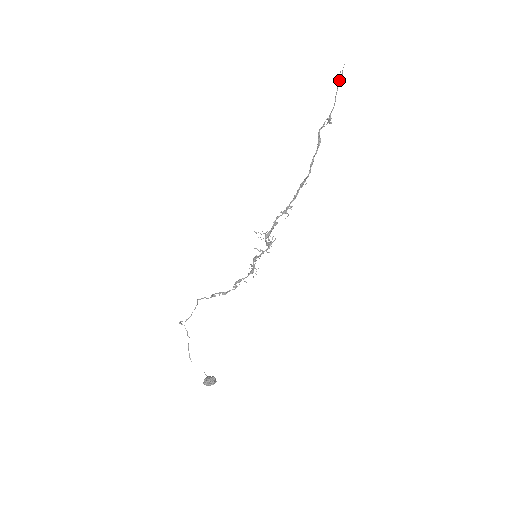
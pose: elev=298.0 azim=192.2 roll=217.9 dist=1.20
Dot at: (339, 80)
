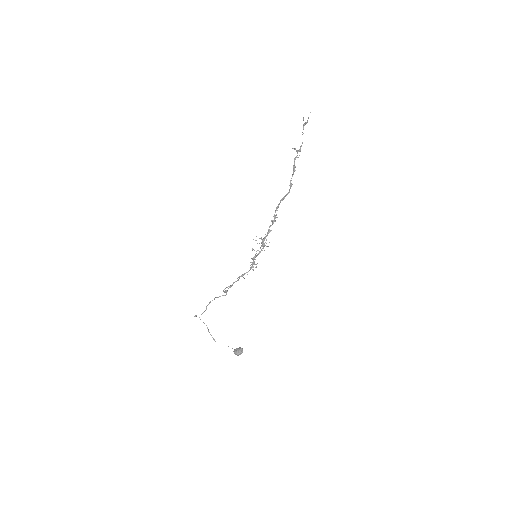
Dot at: (305, 123)
